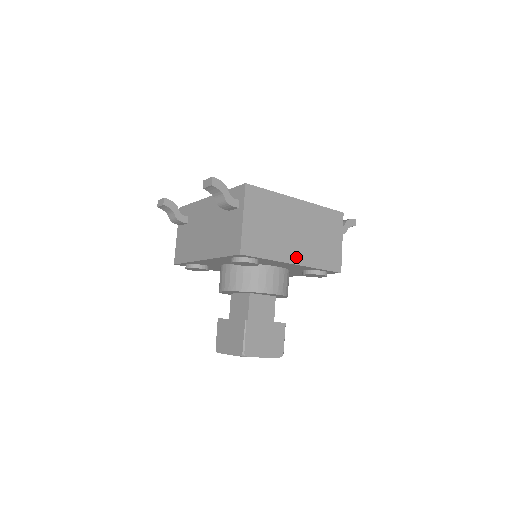
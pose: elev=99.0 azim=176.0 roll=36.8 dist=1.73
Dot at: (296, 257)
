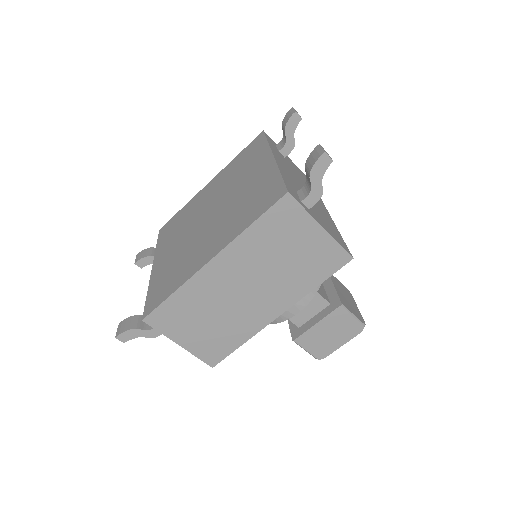
Dot at: (272, 310)
